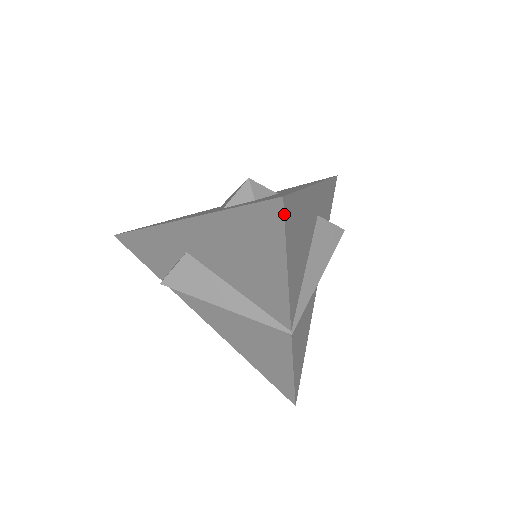
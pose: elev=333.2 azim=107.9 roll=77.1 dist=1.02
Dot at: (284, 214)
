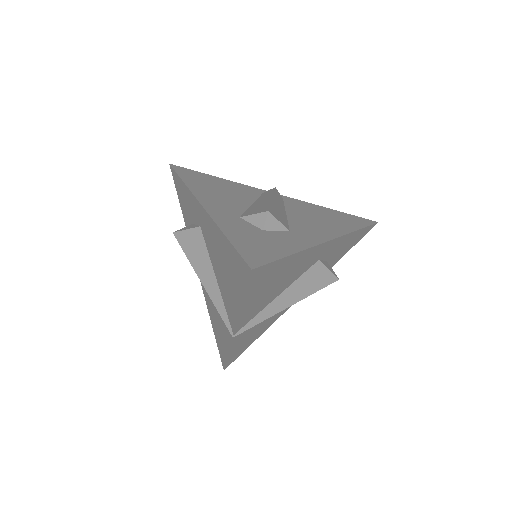
Dot at: (250, 278)
